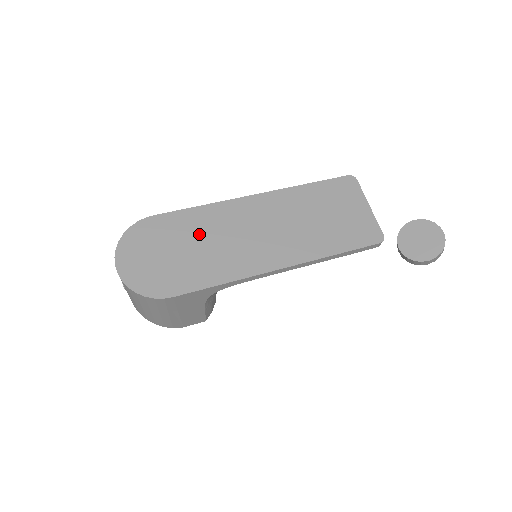
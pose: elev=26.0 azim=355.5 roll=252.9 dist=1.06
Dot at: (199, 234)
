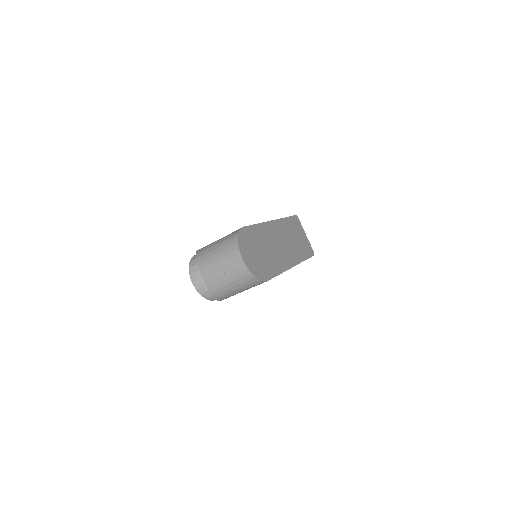
Dot at: (264, 242)
